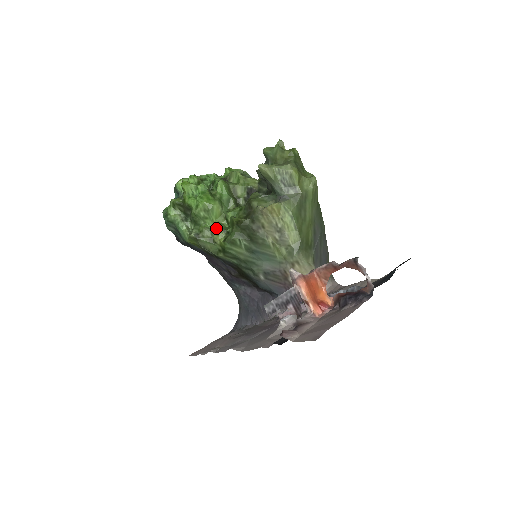
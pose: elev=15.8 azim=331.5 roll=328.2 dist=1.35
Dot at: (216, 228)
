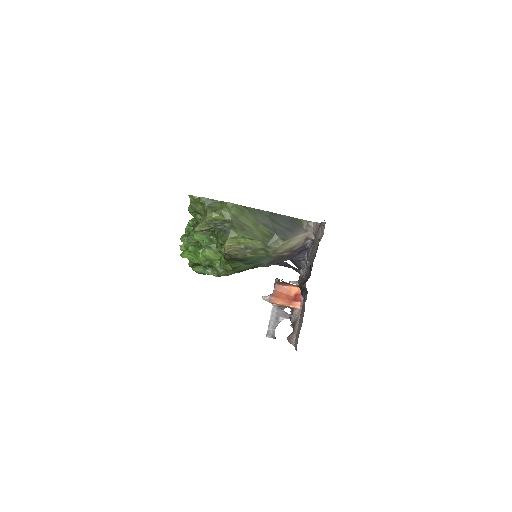
Dot at: (221, 264)
